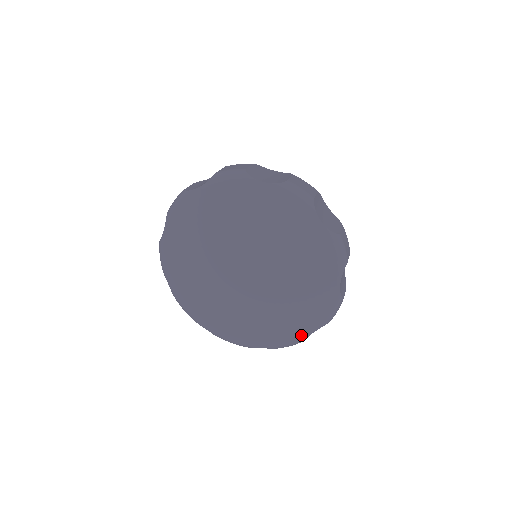
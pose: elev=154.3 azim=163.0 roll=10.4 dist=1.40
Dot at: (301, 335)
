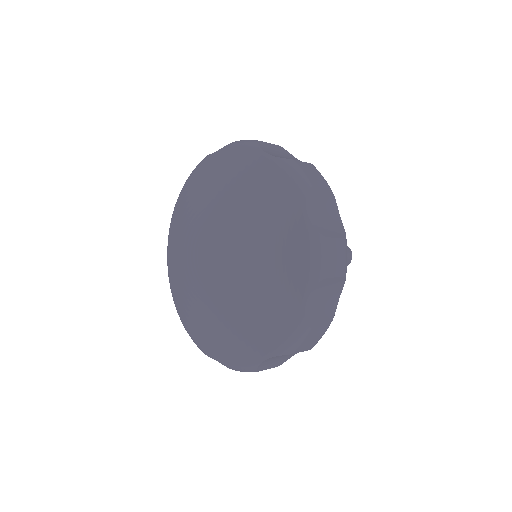
Dot at: (252, 357)
